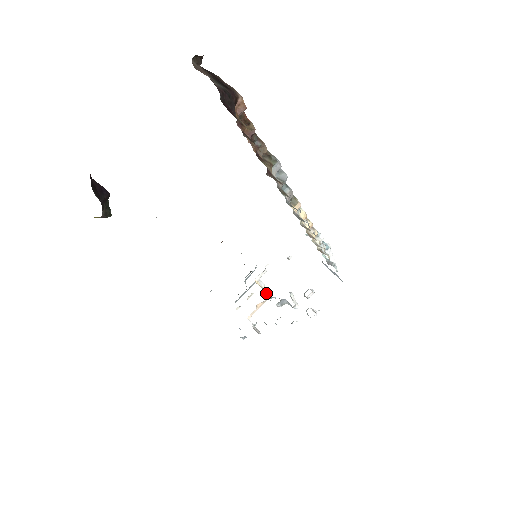
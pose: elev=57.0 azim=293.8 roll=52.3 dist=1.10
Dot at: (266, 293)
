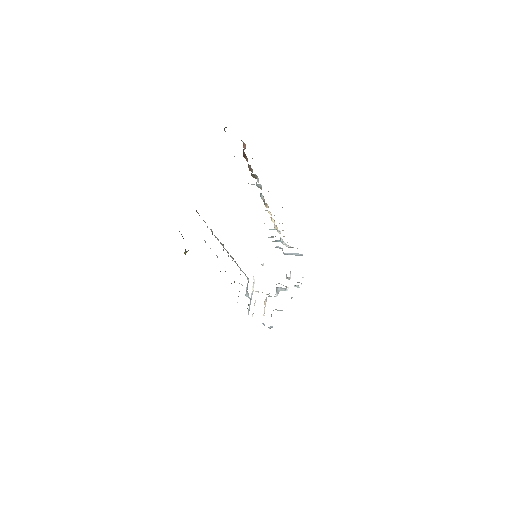
Dot at: occluded
